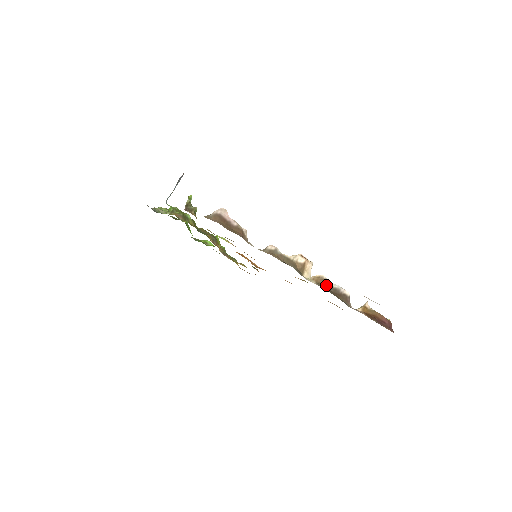
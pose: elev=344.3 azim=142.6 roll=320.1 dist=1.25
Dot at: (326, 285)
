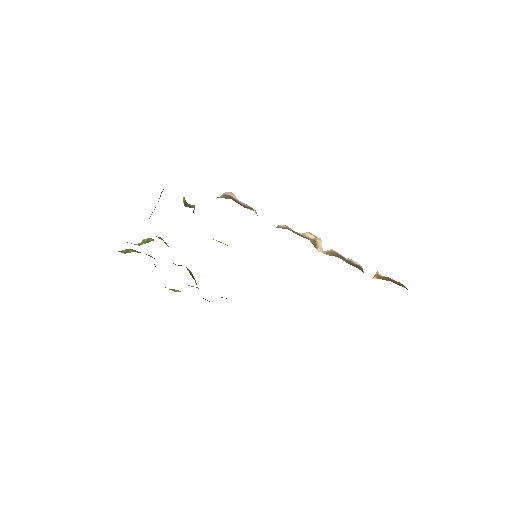
Dot at: (340, 257)
